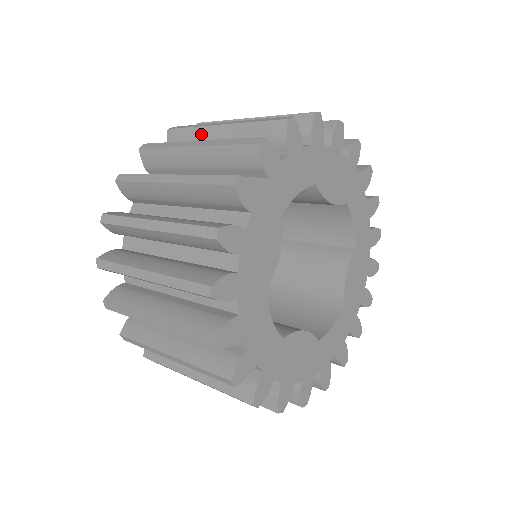
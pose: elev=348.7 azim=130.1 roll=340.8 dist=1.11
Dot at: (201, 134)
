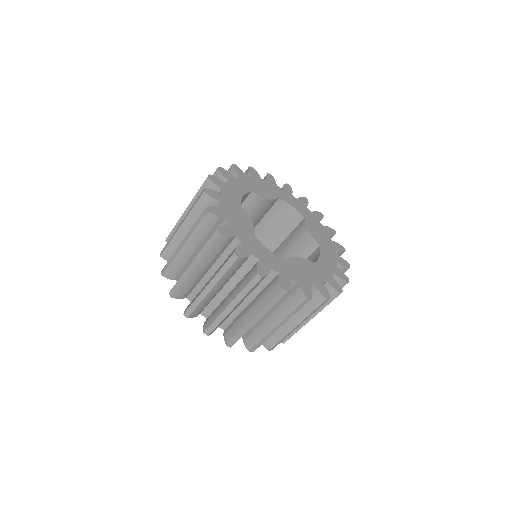
Dot at: occluded
